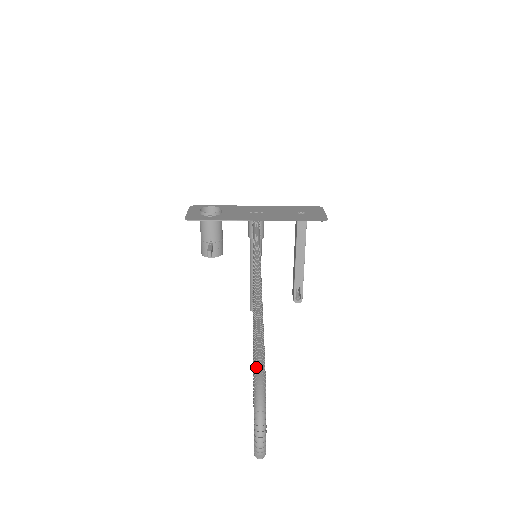
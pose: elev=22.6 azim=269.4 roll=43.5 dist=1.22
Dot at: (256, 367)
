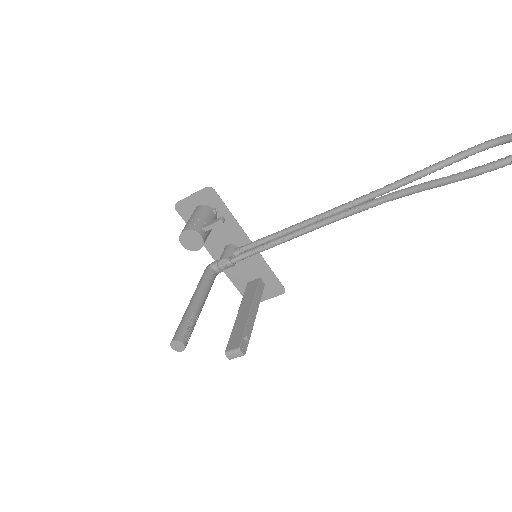
Dot at: (484, 142)
